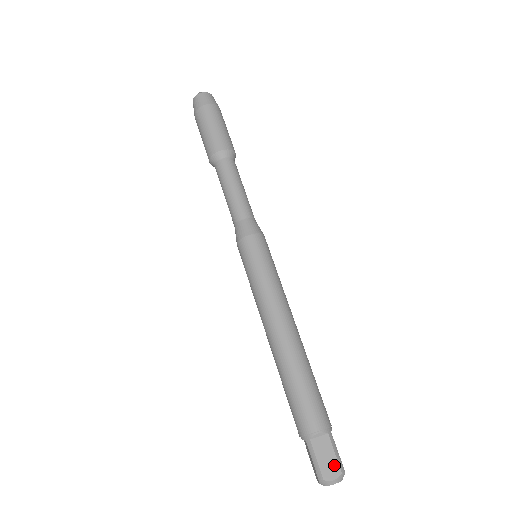
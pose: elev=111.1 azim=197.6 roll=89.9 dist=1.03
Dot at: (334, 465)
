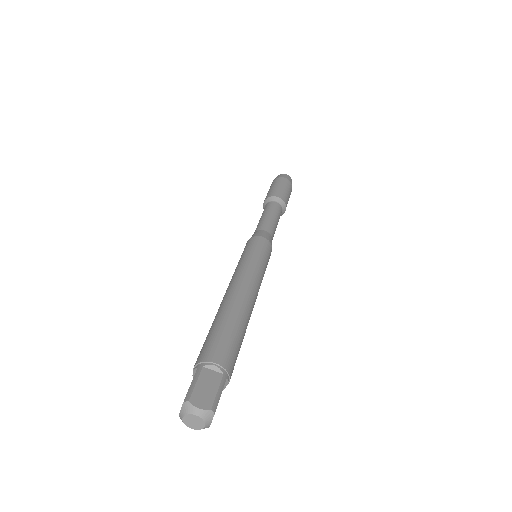
Dot at: (209, 398)
